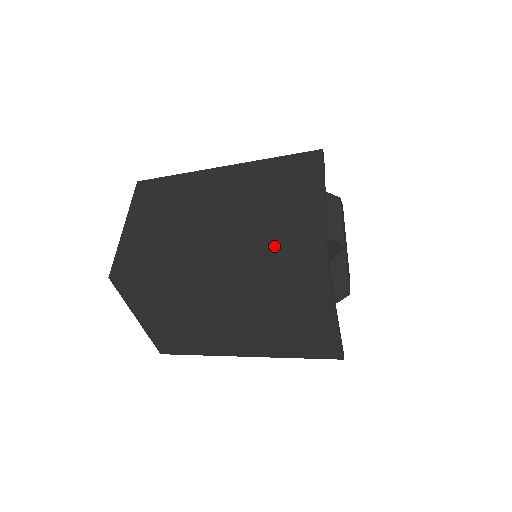
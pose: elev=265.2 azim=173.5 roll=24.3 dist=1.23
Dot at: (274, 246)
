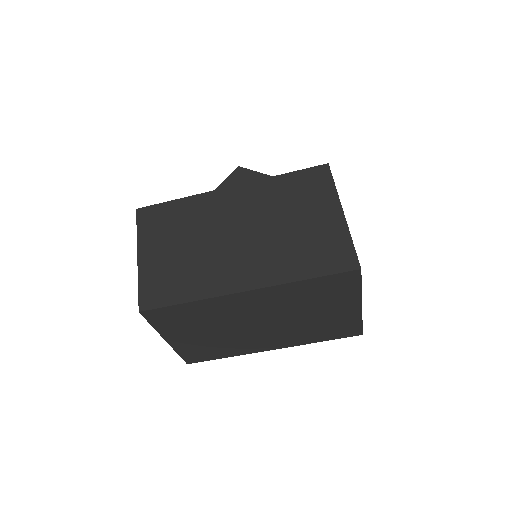
Dot at: (307, 259)
